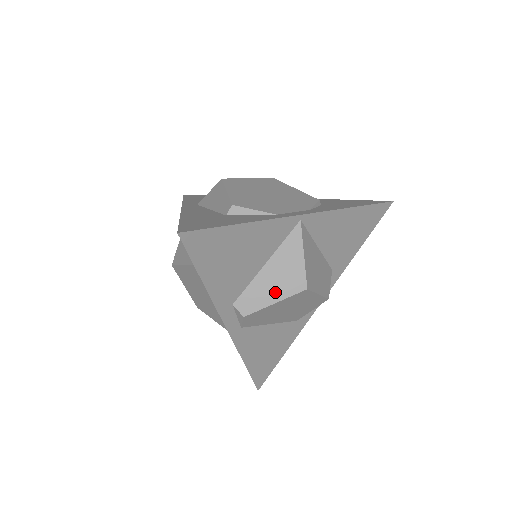
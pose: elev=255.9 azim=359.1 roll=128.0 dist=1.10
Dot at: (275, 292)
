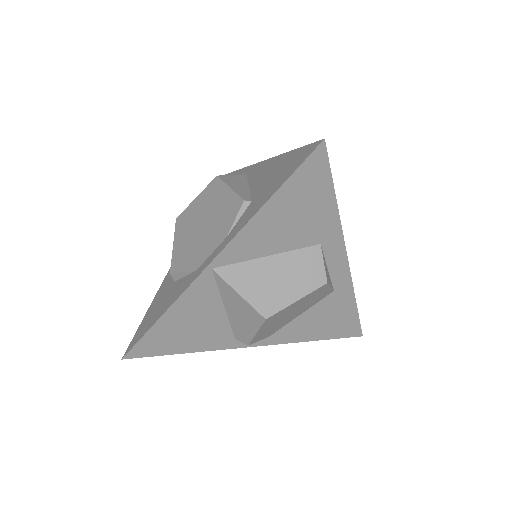
Dot at: (249, 326)
